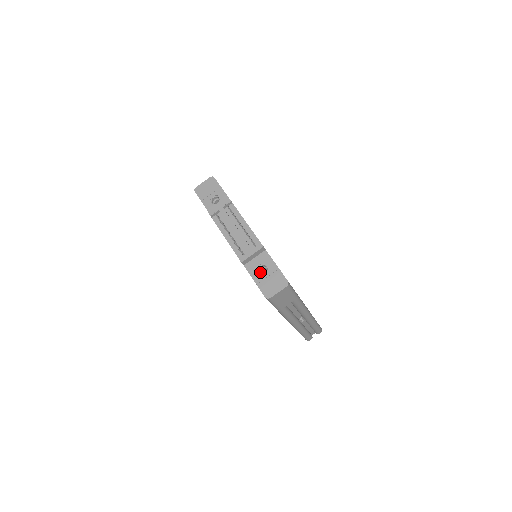
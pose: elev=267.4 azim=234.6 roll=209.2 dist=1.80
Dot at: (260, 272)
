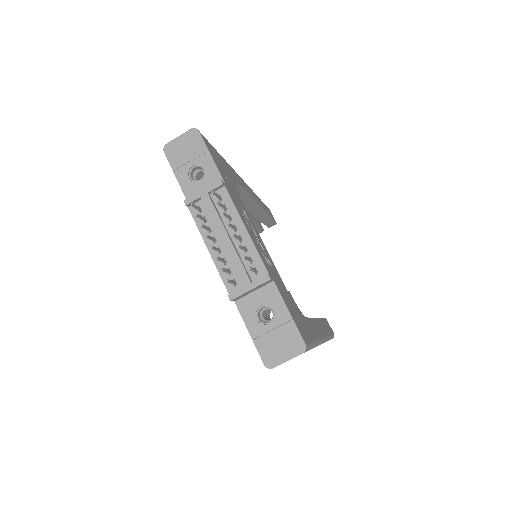
Dot at: (260, 315)
